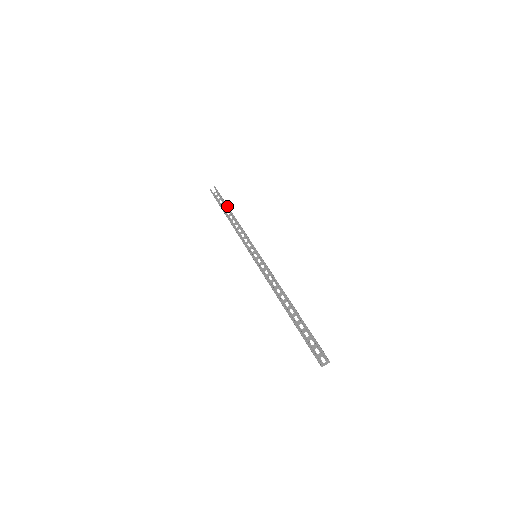
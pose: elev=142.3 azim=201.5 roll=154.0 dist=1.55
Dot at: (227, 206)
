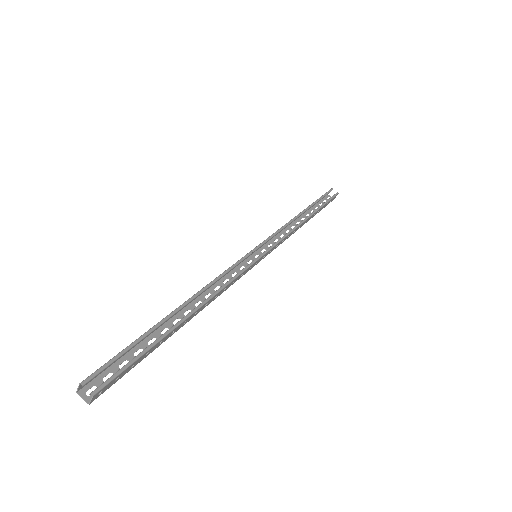
Dot at: (317, 210)
